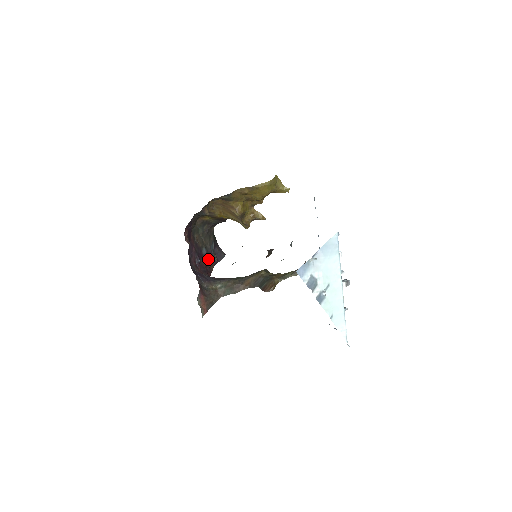
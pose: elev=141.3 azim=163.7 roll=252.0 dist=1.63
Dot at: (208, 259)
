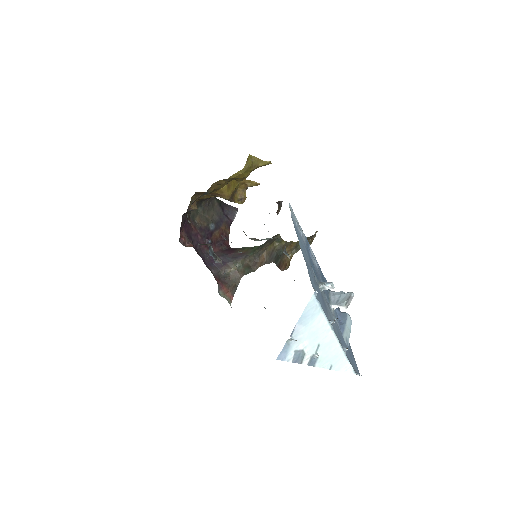
Dot at: (220, 228)
